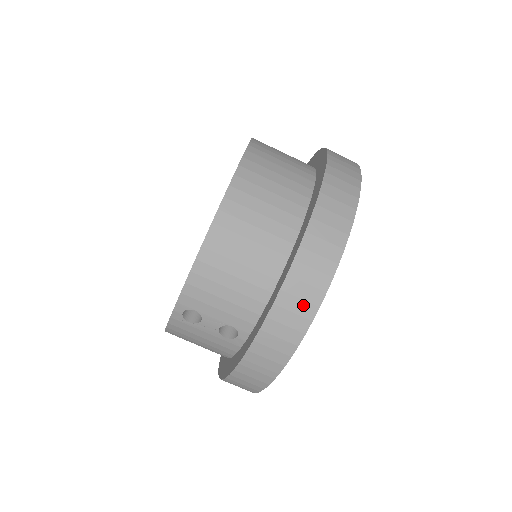
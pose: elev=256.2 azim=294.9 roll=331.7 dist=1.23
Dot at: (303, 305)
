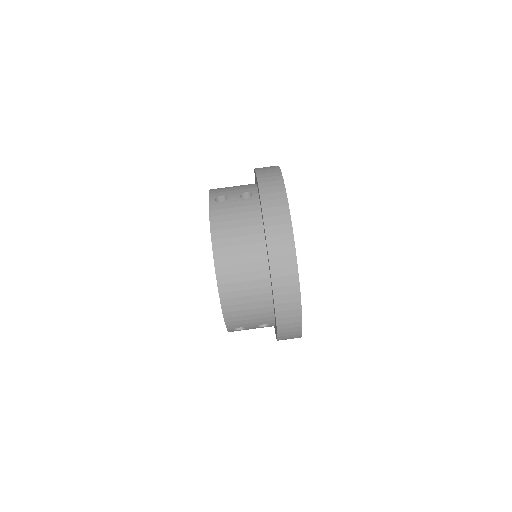
Dot at: (292, 312)
